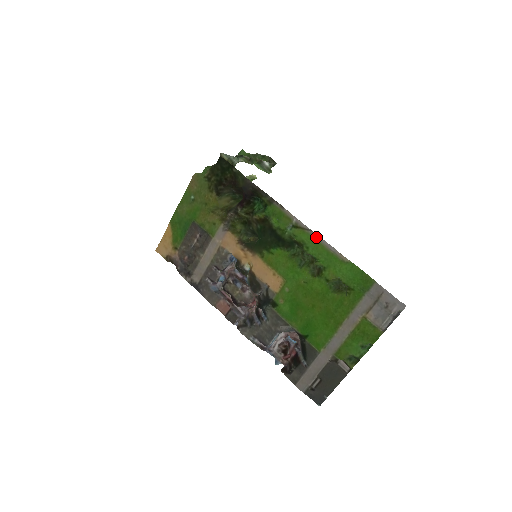
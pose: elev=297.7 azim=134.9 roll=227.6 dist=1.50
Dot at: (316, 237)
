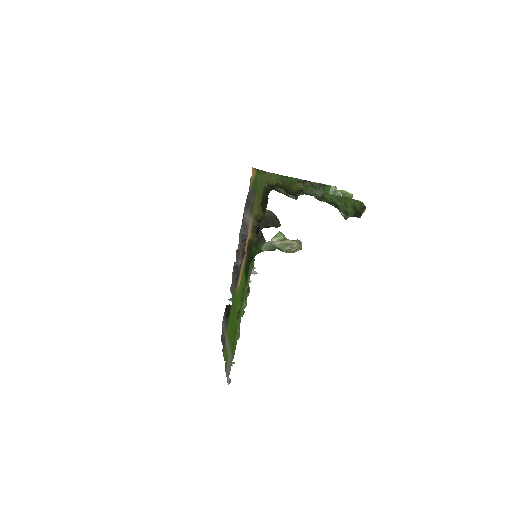
Dot at: occluded
